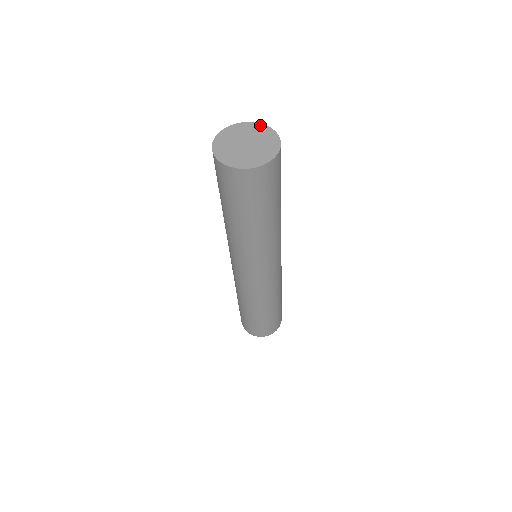
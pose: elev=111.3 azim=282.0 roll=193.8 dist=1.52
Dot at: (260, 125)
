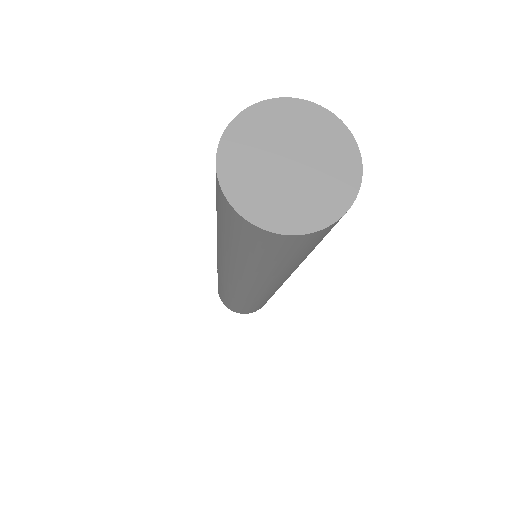
Dot at: (335, 122)
